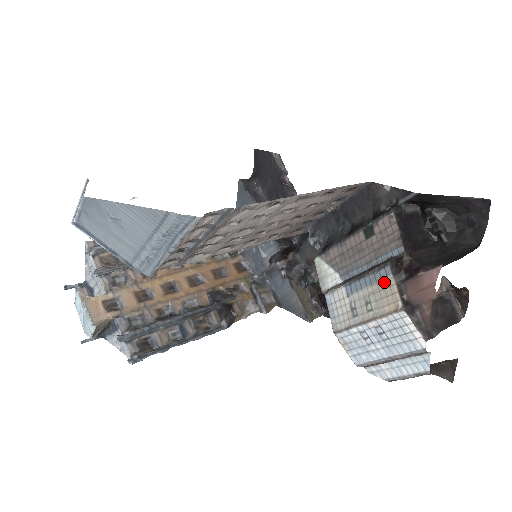
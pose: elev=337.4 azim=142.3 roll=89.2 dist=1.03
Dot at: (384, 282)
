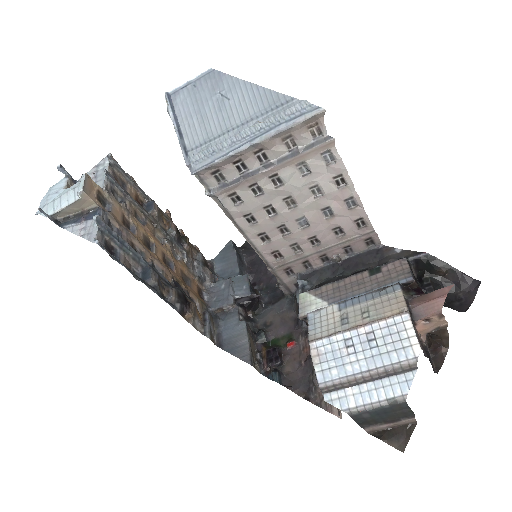
Dot at: (390, 295)
